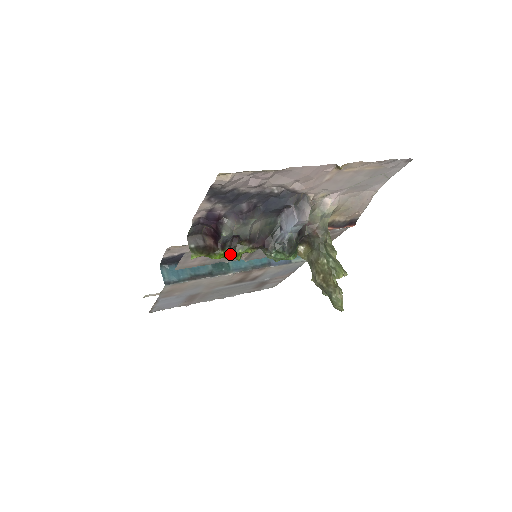
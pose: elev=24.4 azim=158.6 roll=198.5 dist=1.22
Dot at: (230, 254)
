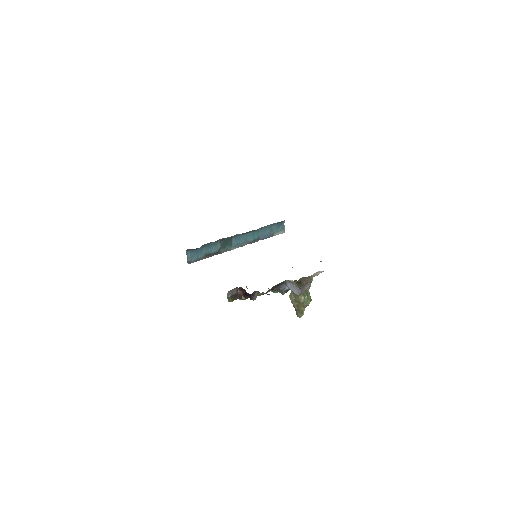
Dot at: occluded
